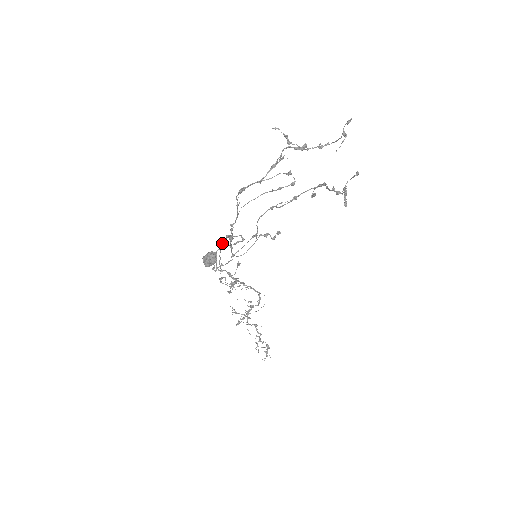
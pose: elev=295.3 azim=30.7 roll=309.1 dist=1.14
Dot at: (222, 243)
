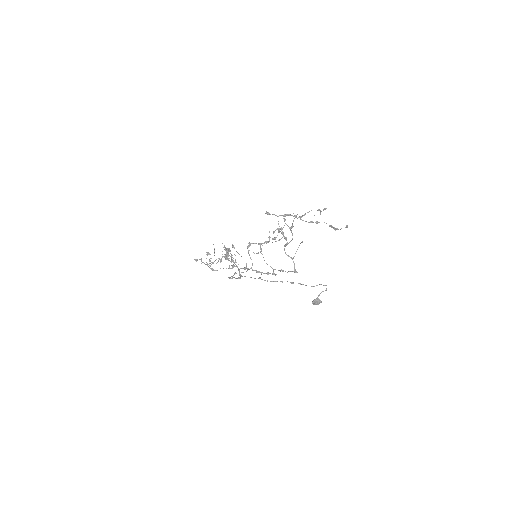
Dot at: occluded
